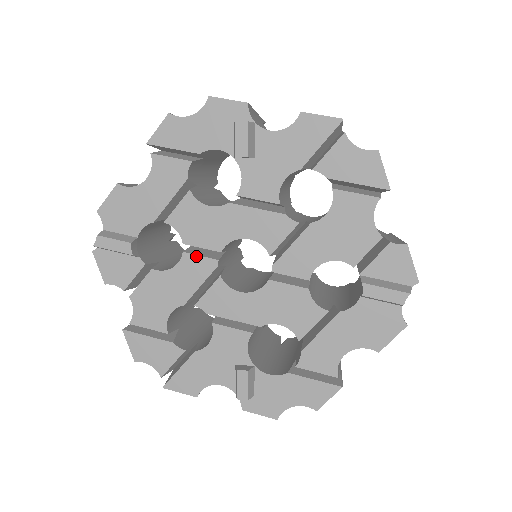
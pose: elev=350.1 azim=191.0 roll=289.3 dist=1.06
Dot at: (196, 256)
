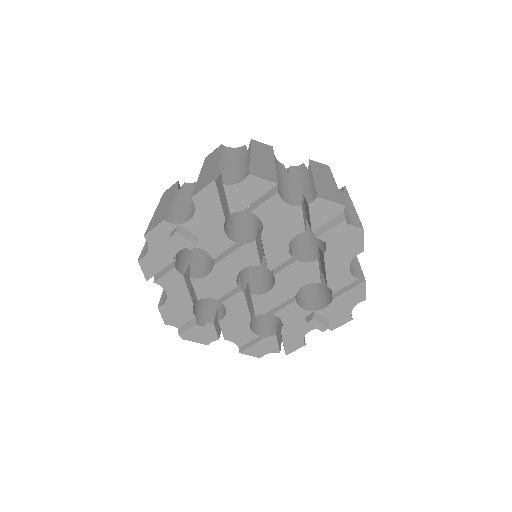
Dot at: (230, 298)
